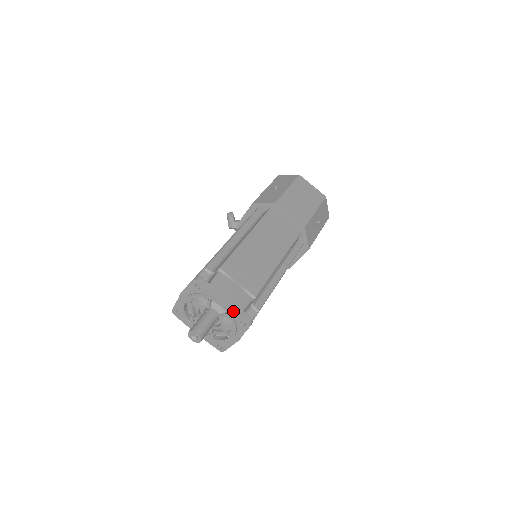
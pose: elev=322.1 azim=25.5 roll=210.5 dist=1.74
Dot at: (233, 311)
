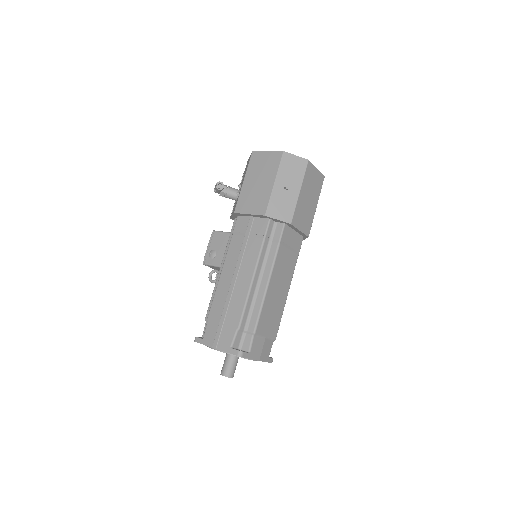
Dot at: occluded
